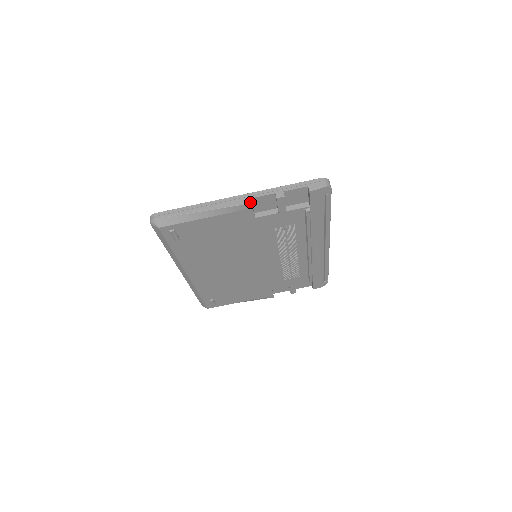
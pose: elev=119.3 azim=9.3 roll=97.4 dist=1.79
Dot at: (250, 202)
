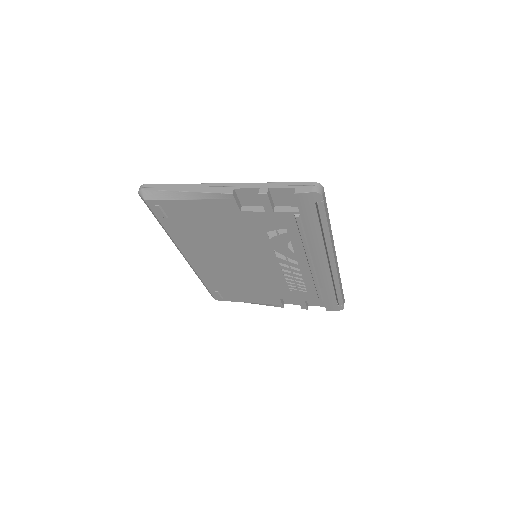
Dot at: (231, 192)
